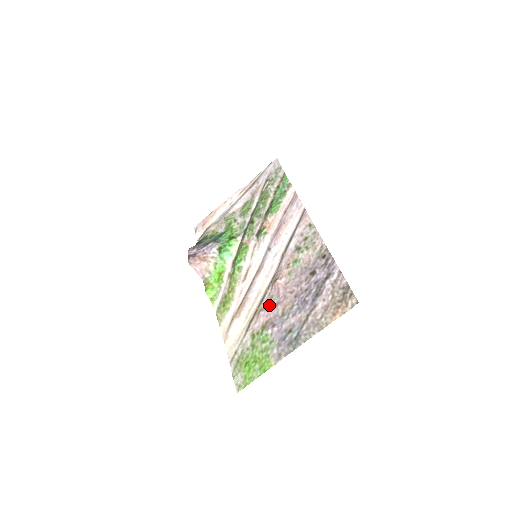
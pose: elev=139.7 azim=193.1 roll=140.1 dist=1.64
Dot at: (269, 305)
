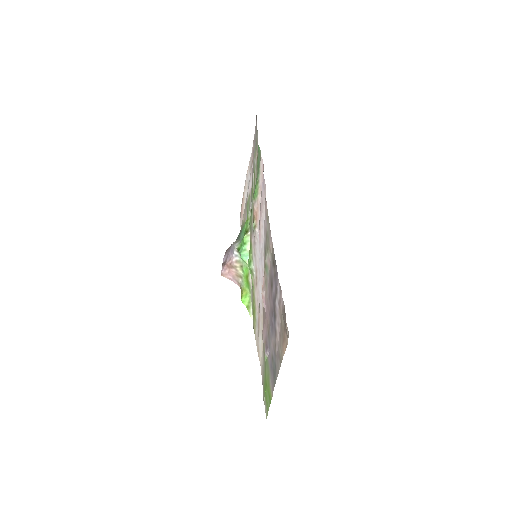
Dot at: (263, 322)
